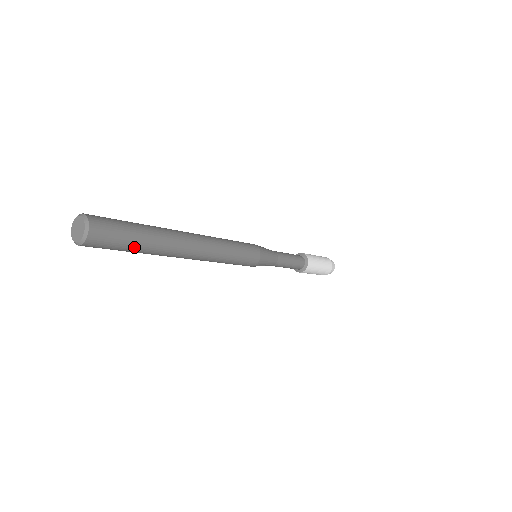
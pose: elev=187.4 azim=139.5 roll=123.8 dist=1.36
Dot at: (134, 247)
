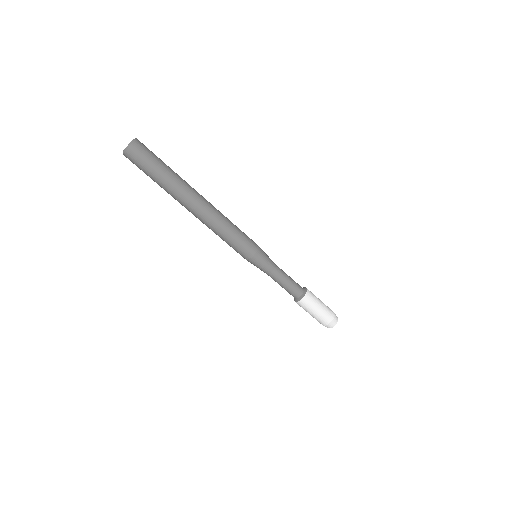
Dot at: (160, 171)
